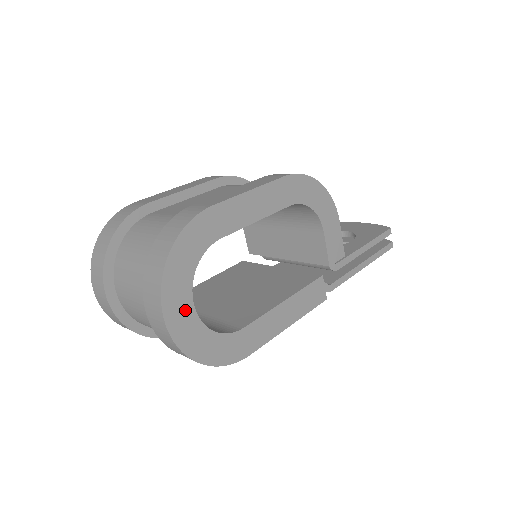
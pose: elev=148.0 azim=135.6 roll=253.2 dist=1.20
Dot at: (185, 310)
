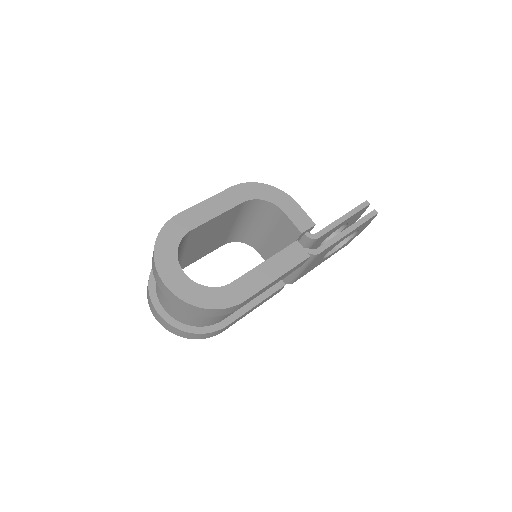
Dot at: (177, 275)
